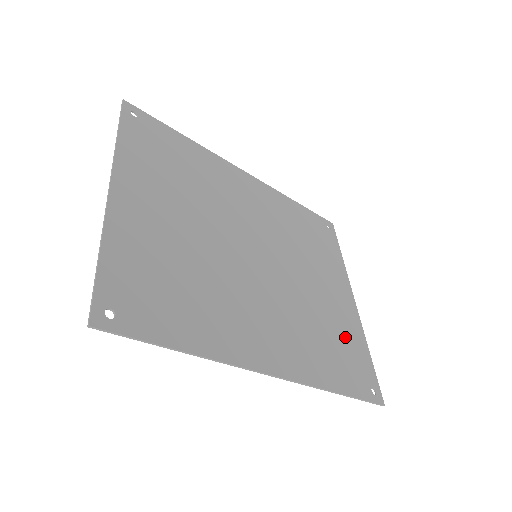
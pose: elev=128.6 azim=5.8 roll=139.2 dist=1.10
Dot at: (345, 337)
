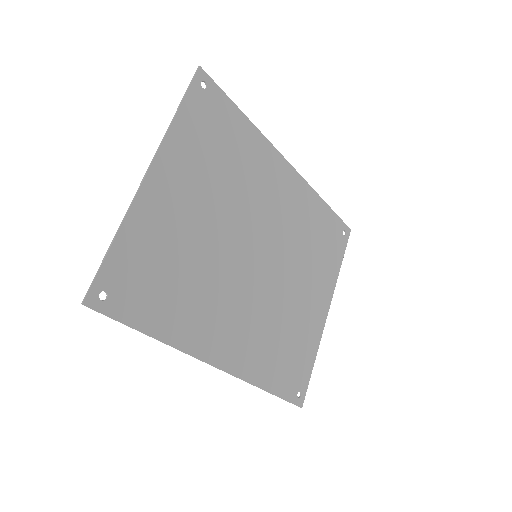
Dot at: (300, 344)
